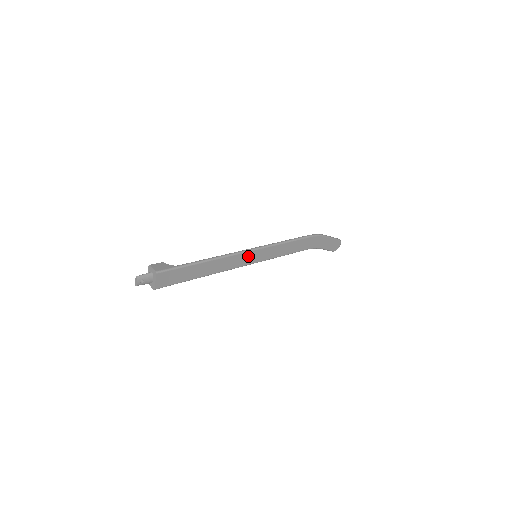
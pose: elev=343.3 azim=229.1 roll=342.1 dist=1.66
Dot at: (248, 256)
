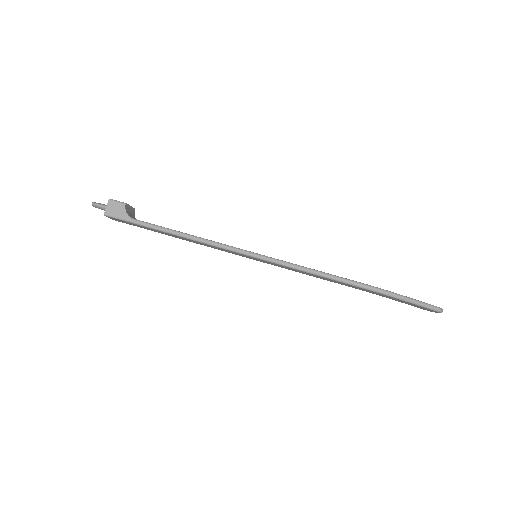
Dot at: (237, 253)
